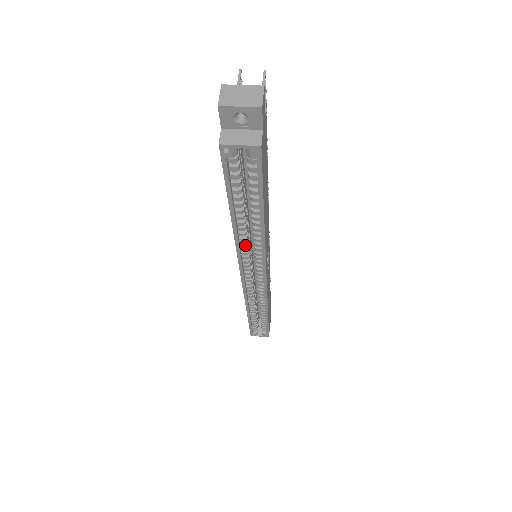
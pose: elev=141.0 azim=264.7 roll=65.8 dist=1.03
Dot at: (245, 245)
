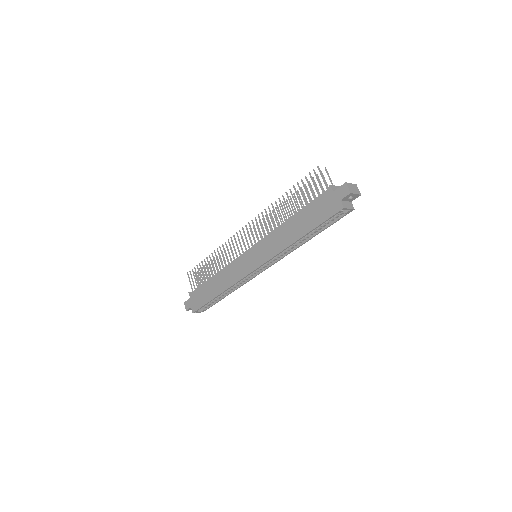
Dot at: occluded
